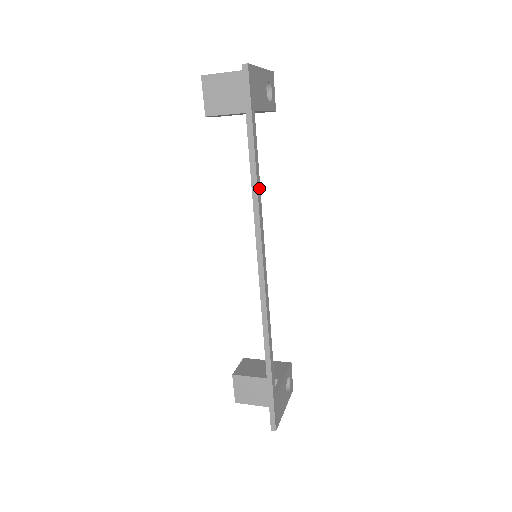
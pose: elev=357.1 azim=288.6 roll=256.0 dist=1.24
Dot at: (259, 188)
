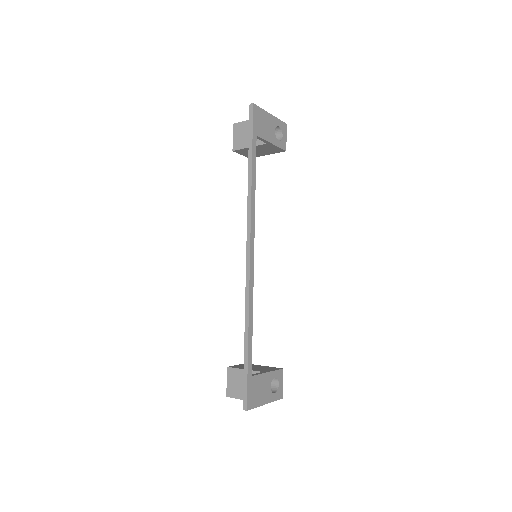
Dot at: (254, 189)
